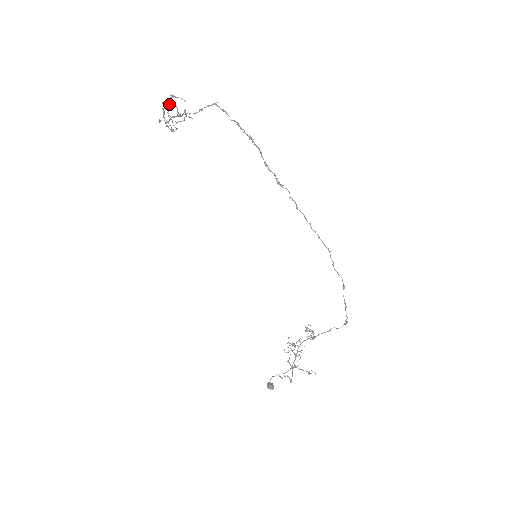
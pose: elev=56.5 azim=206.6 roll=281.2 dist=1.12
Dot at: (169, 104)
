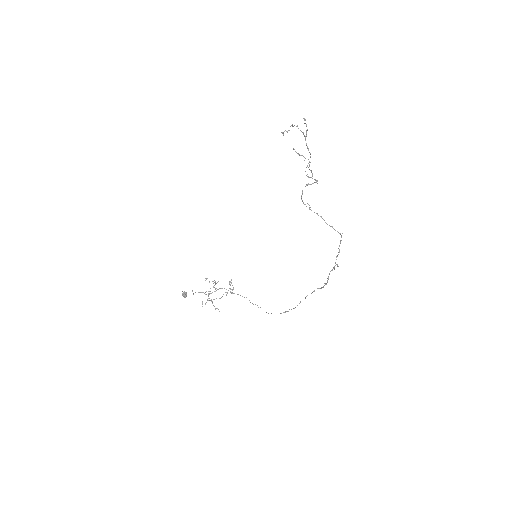
Dot at: occluded
